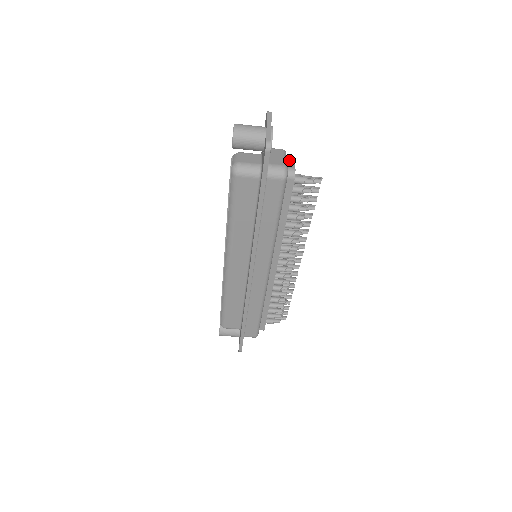
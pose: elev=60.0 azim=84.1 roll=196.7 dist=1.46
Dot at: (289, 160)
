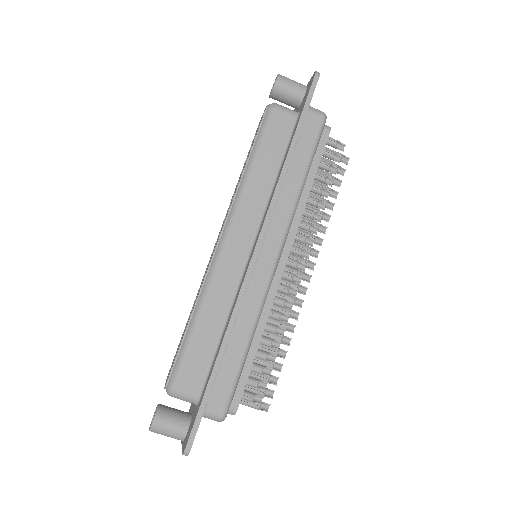
Dot at: occluded
